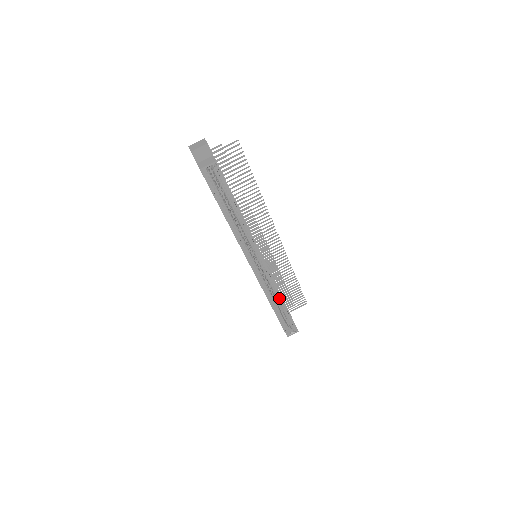
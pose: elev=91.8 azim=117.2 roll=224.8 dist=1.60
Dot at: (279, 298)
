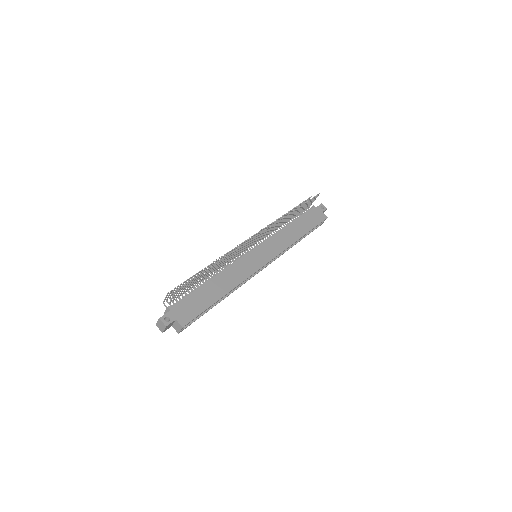
Dot at: (295, 240)
